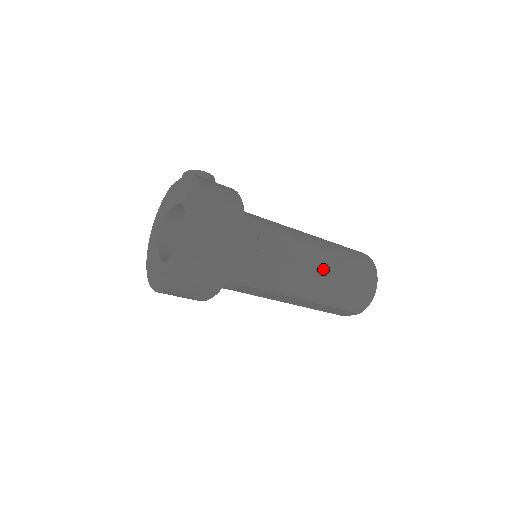
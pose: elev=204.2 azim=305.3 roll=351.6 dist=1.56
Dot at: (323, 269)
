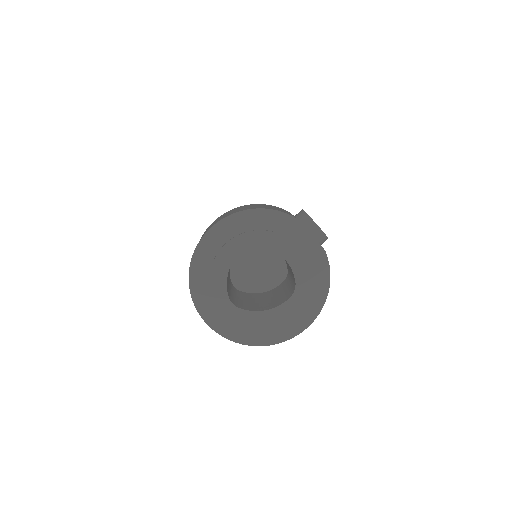
Dot at: occluded
